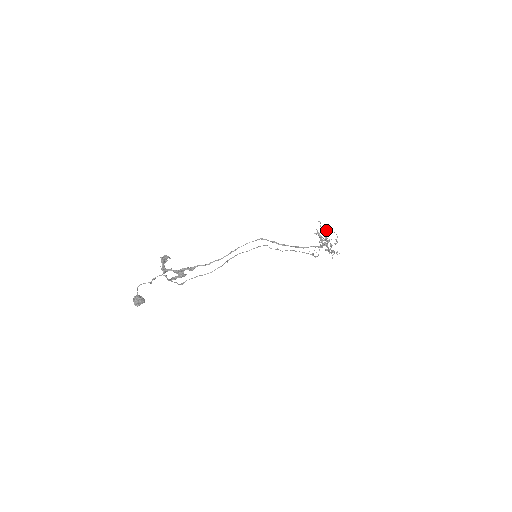
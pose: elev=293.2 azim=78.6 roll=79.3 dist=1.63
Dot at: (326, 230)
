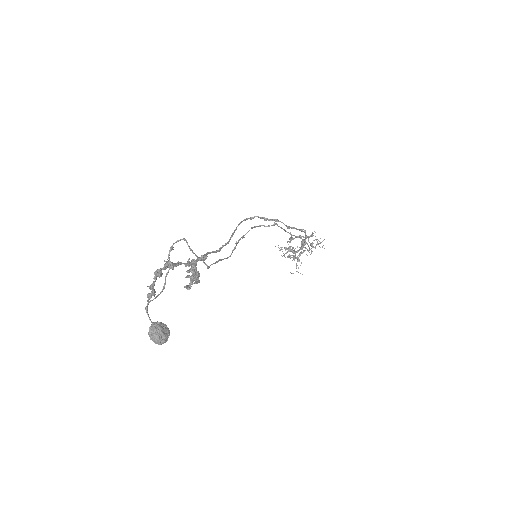
Dot at: (291, 240)
